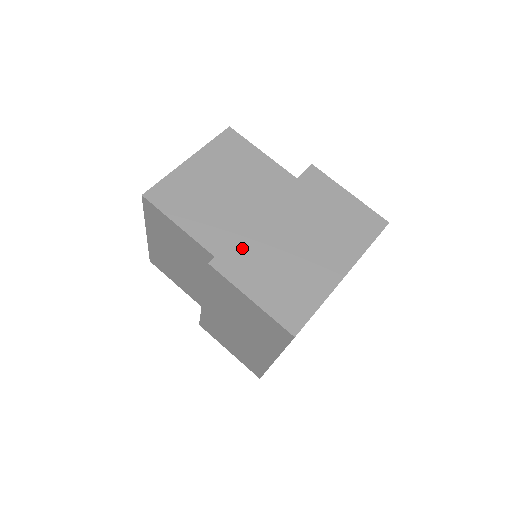
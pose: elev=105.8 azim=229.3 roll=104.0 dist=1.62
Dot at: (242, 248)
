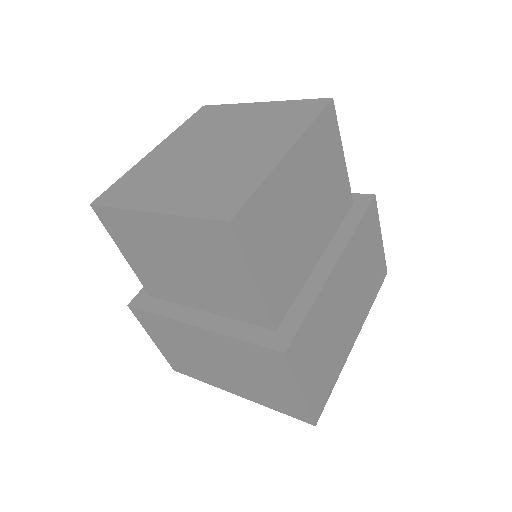
Dot at: (160, 323)
